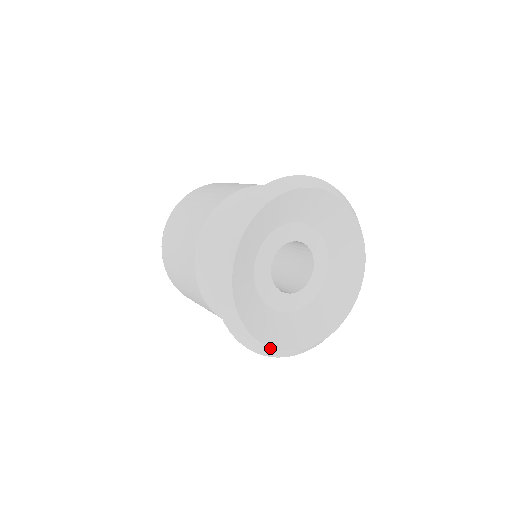
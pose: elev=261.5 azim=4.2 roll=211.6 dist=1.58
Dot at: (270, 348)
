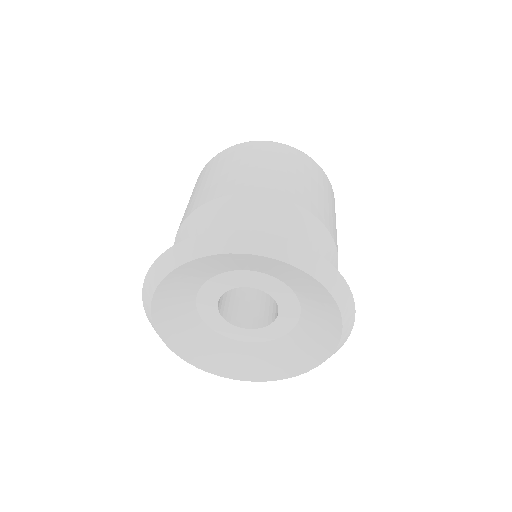
Dot at: (168, 346)
